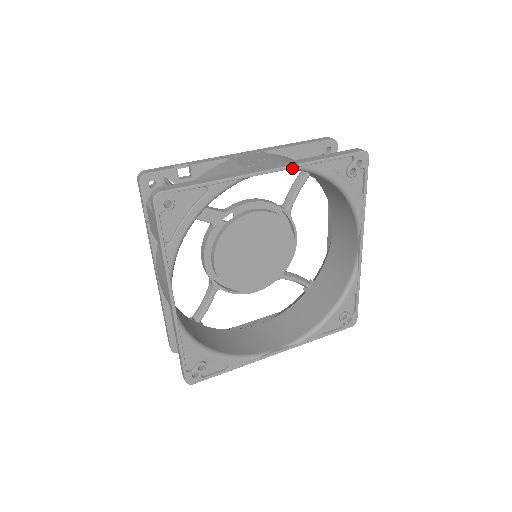
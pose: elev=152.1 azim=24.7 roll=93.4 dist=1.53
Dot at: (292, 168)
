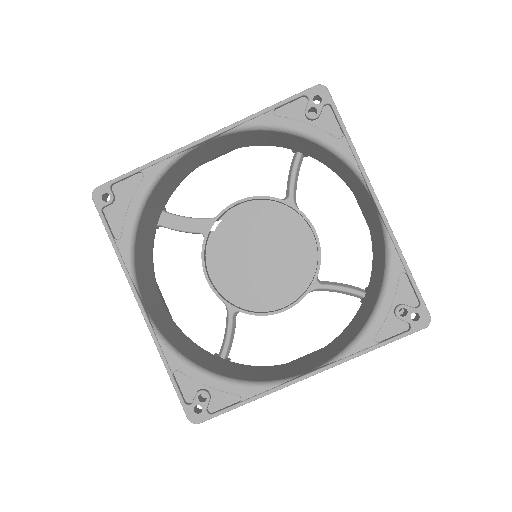
Dot at: (231, 130)
